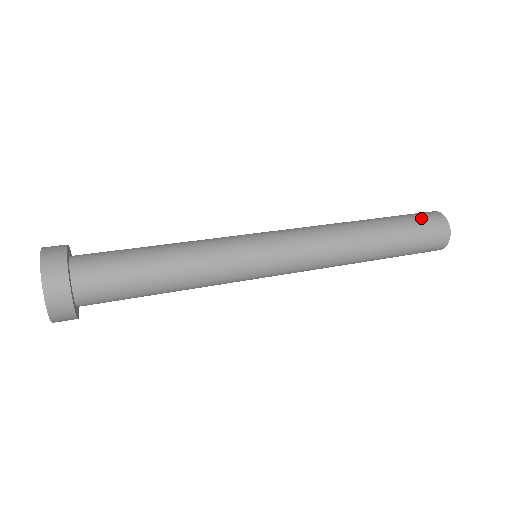
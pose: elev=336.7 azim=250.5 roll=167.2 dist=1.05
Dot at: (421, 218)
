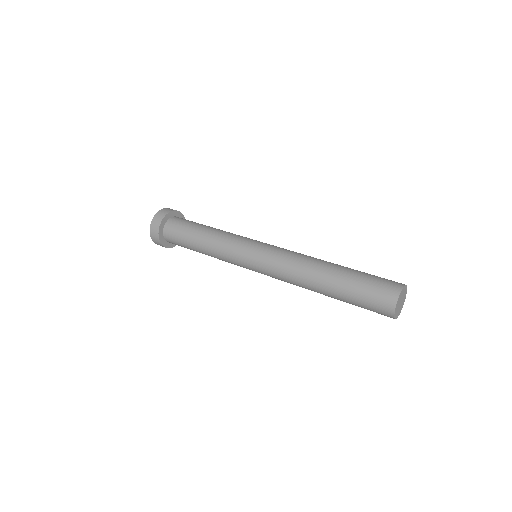
Dot at: occluded
